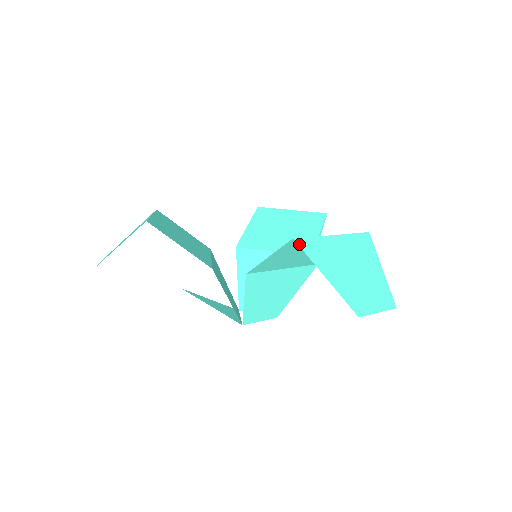
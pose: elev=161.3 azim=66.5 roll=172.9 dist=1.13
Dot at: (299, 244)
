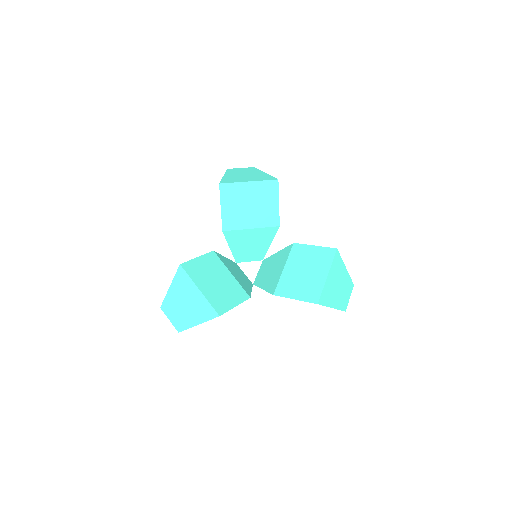
Dot at: (320, 304)
